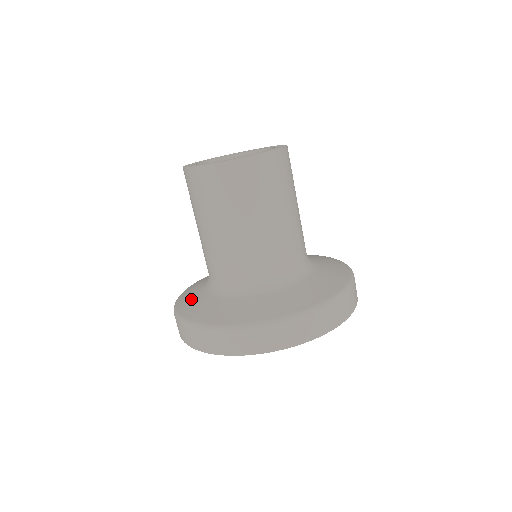
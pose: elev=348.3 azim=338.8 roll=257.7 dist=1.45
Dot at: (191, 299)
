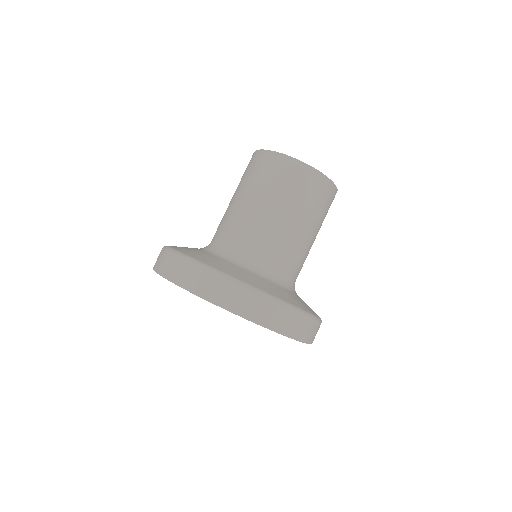
Dot at: (198, 253)
